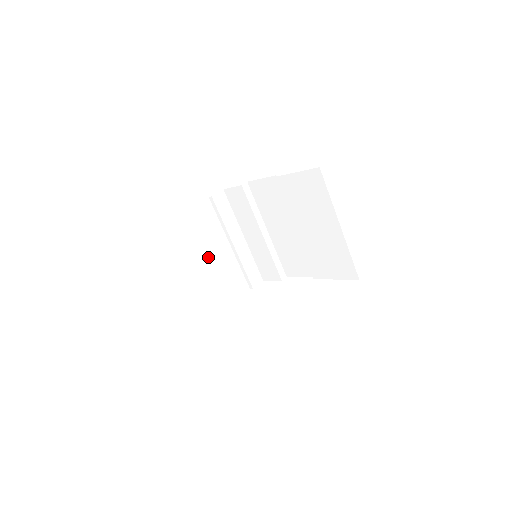
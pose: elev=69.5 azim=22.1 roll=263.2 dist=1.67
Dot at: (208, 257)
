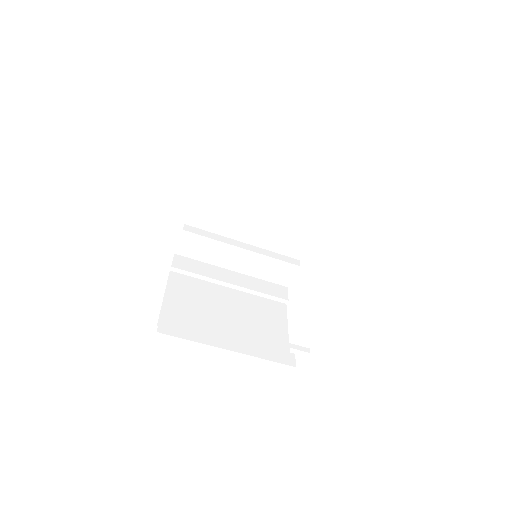
Dot at: (224, 313)
